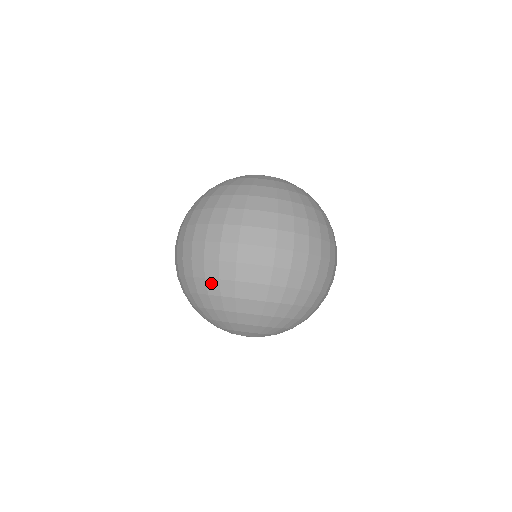
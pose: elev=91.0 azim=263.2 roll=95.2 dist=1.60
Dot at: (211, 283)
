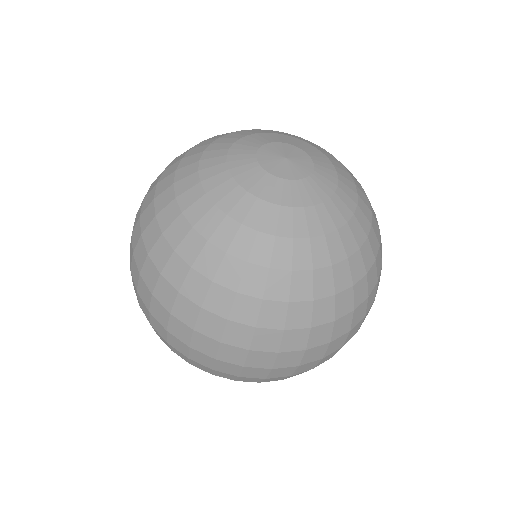
Dot at: occluded
